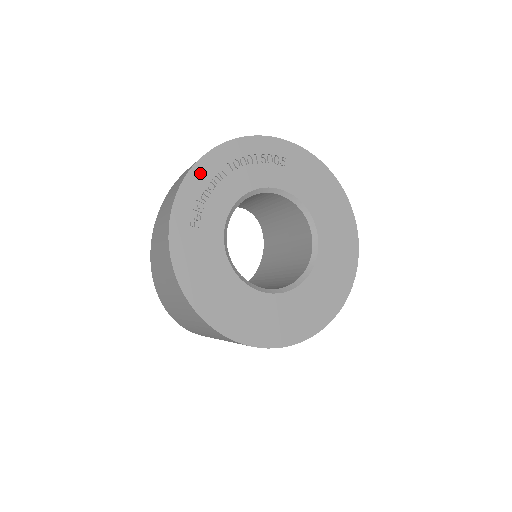
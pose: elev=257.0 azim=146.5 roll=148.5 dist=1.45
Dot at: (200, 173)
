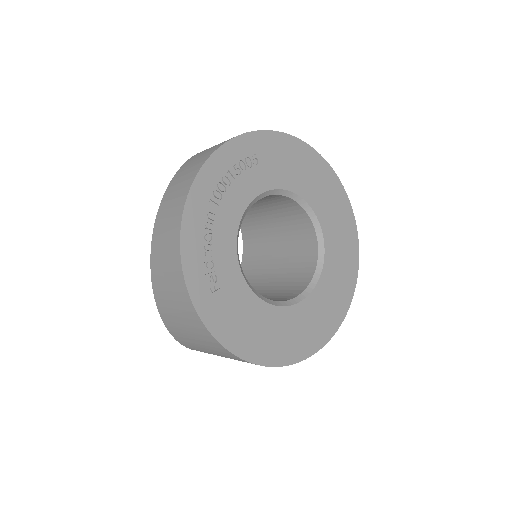
Dot at: (191, 231)
